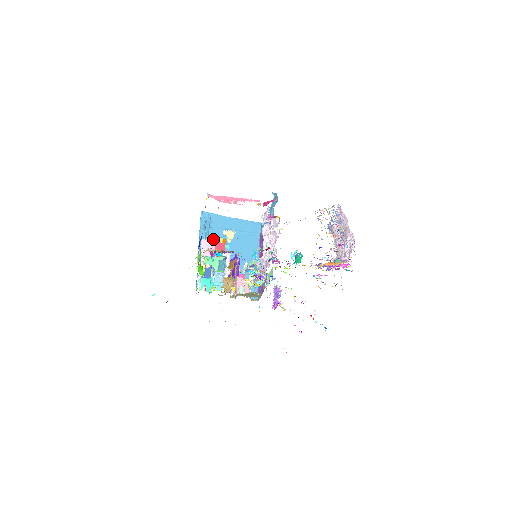
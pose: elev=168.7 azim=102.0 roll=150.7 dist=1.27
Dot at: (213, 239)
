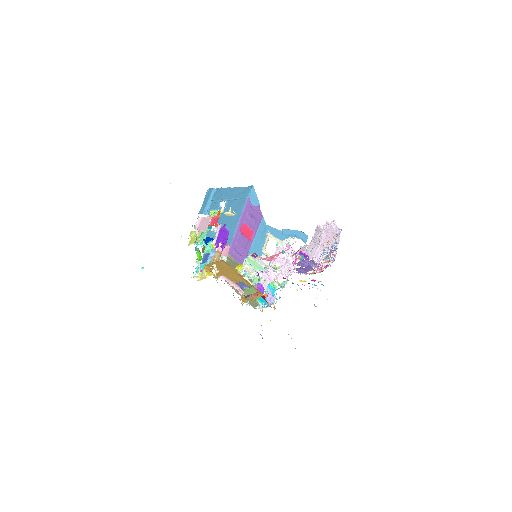
Dot at: (209, 212)
